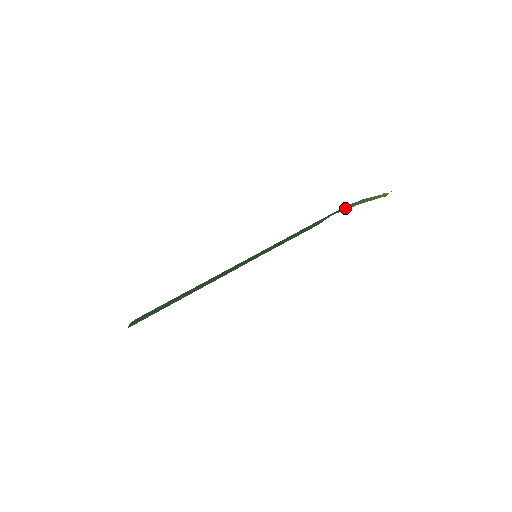
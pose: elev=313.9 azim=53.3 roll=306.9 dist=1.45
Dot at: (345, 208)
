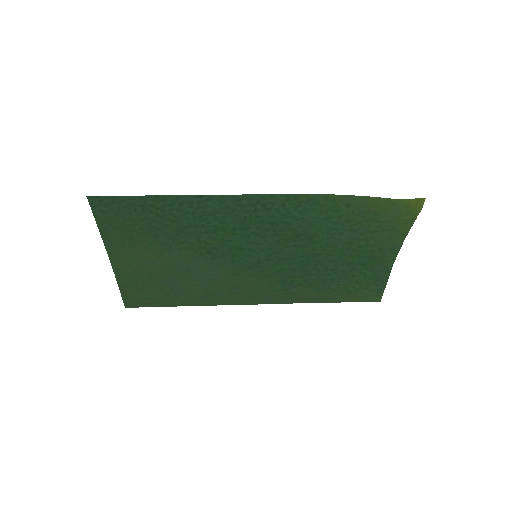
Dot at: (347, 200)
